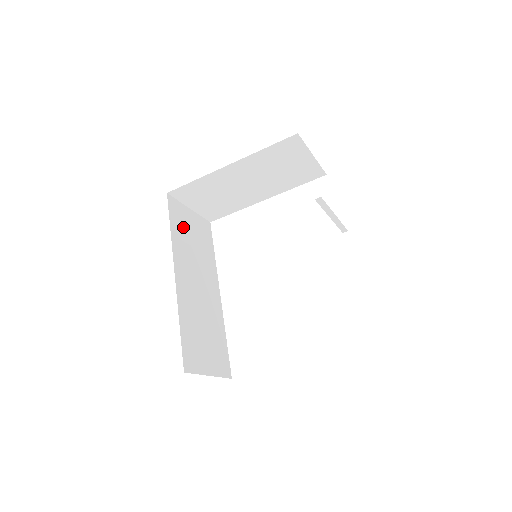
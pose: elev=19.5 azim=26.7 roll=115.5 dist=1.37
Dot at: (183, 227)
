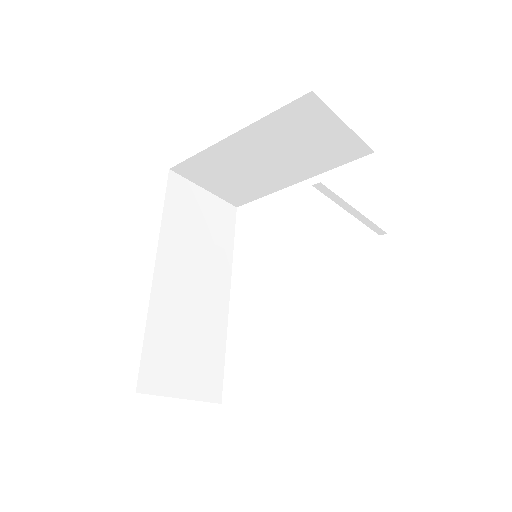
Dot at: (186, 211)
